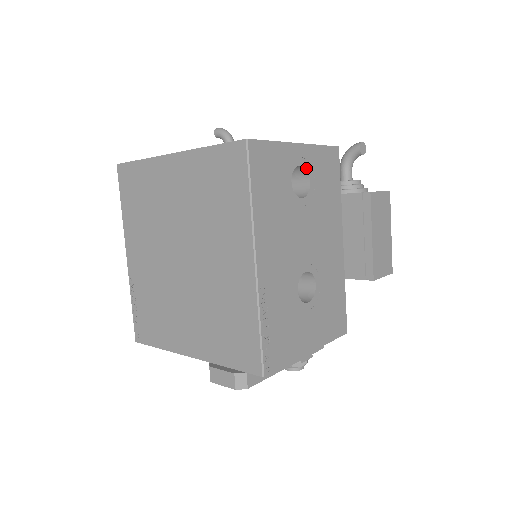
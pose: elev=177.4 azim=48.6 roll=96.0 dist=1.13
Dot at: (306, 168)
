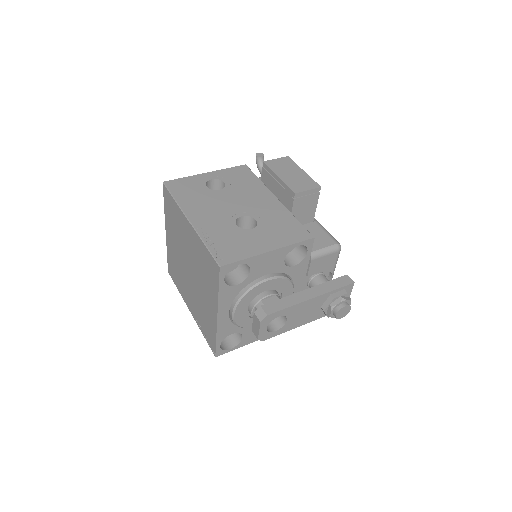
Dot at: (218, 179)
